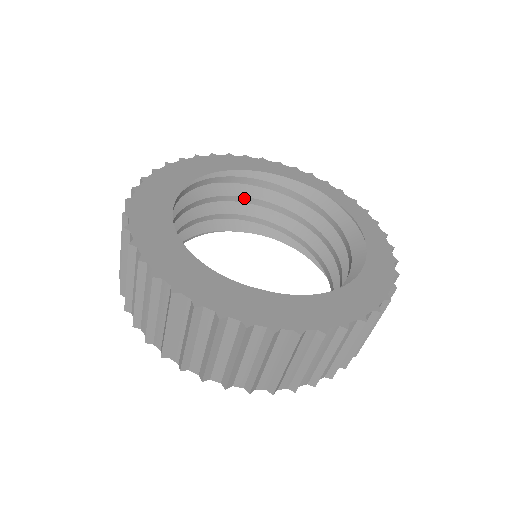
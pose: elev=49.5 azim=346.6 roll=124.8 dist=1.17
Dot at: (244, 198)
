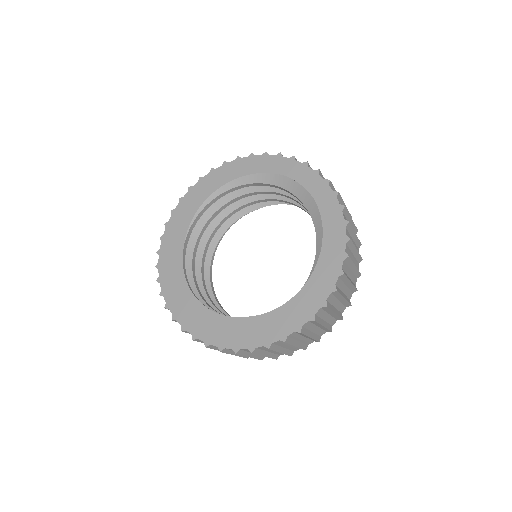
Dot at: (239, 197)
